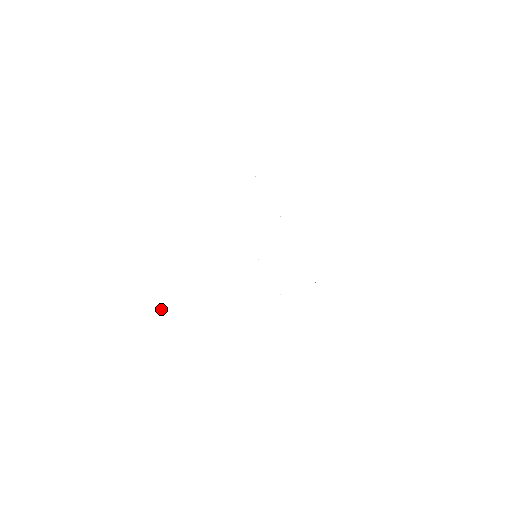
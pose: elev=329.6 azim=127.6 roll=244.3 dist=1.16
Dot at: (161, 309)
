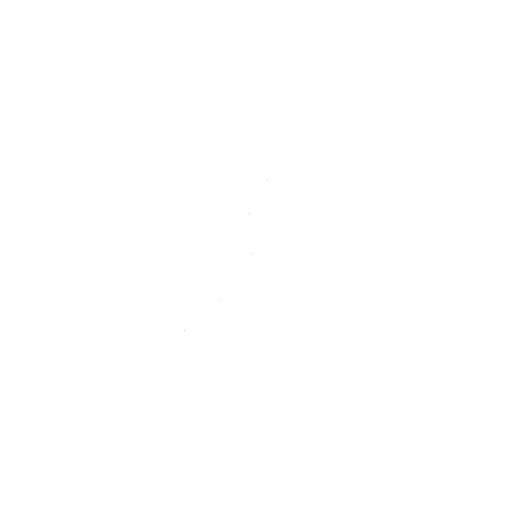
Dot at: occluded
